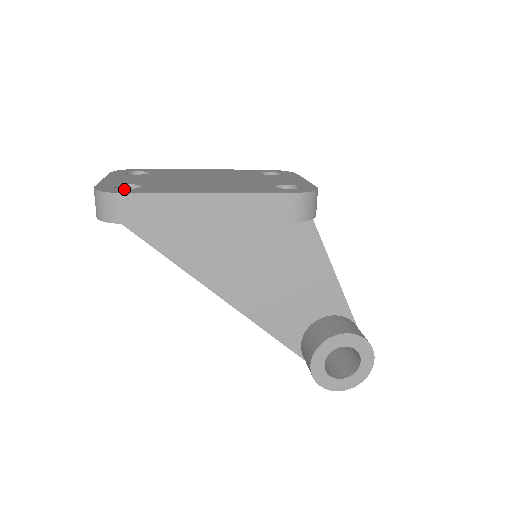
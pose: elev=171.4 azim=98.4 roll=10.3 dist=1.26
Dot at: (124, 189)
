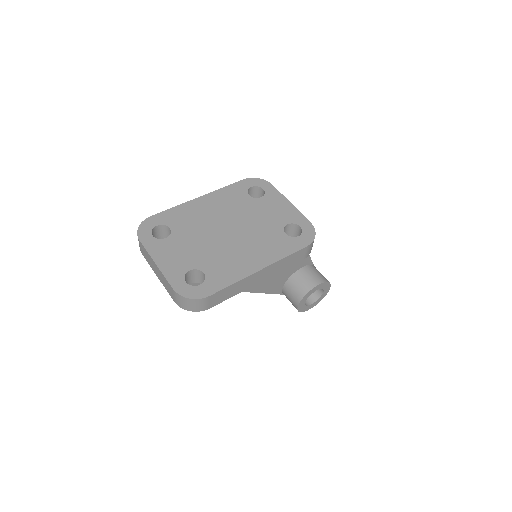
Dot at: (200, 286)
